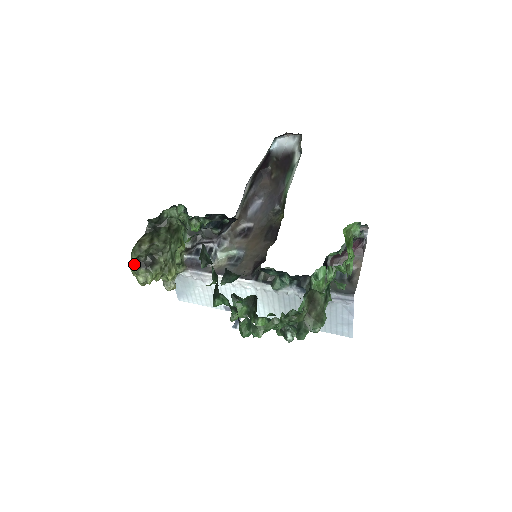
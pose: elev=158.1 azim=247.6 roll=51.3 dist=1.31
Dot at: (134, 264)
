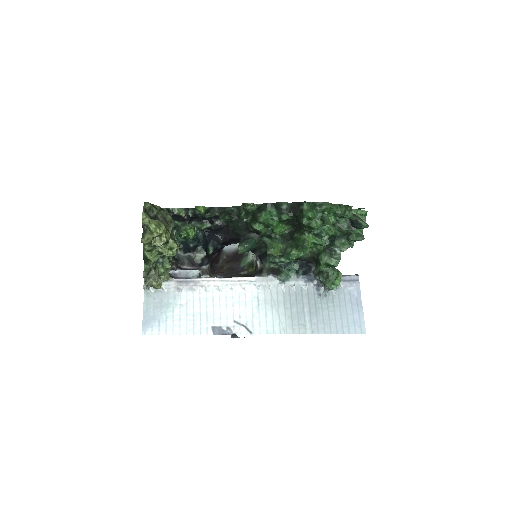
Dot at: (146, 212)
